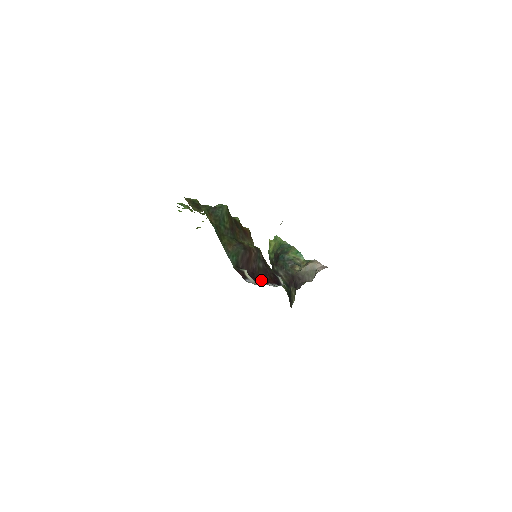
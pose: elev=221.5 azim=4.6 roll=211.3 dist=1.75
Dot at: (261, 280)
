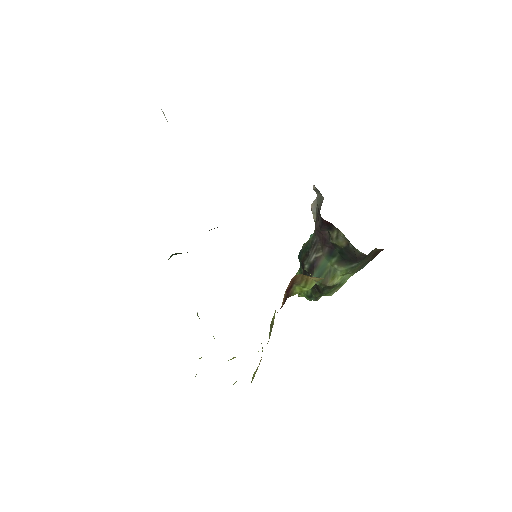
Dot at: occluded
